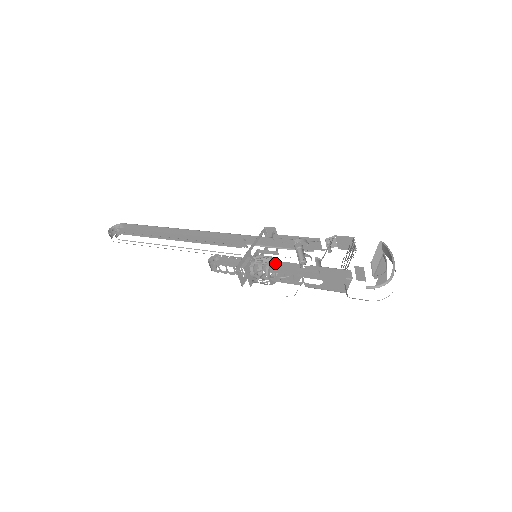
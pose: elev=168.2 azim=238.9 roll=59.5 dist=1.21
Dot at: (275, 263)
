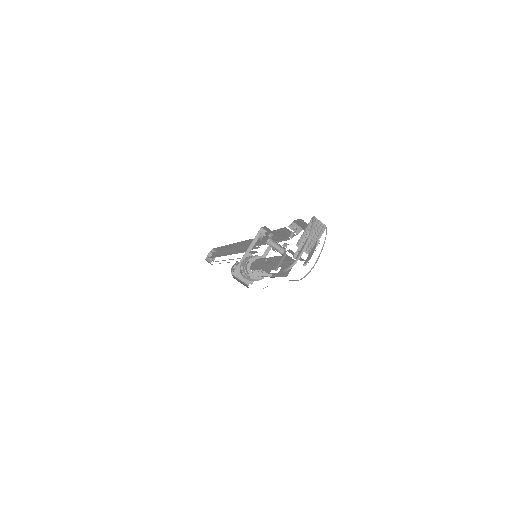
Dot at: (254, 261)
